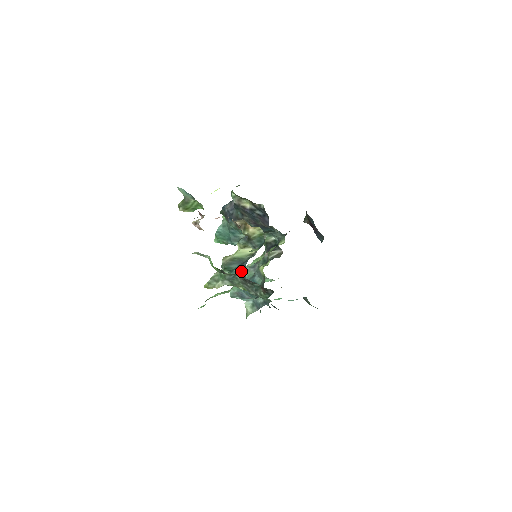
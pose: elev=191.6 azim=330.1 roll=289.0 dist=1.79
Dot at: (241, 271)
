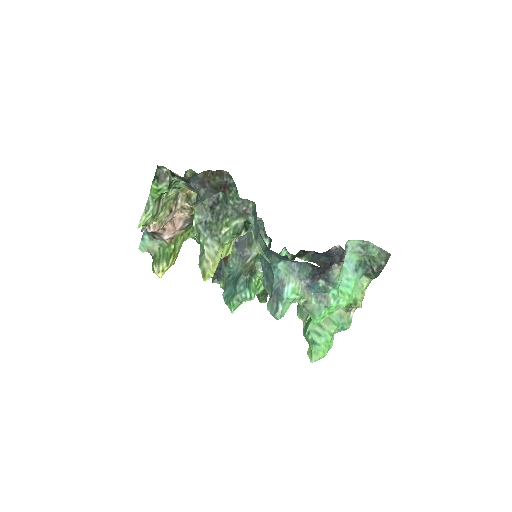
Dot at: (197, 199)
